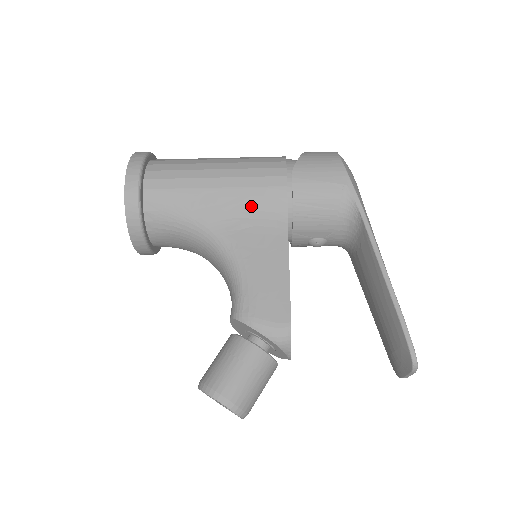
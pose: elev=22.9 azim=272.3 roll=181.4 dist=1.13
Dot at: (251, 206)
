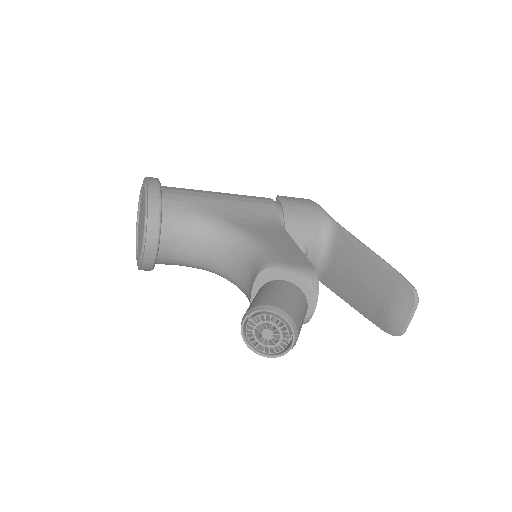
Dot at: (252, 212)
